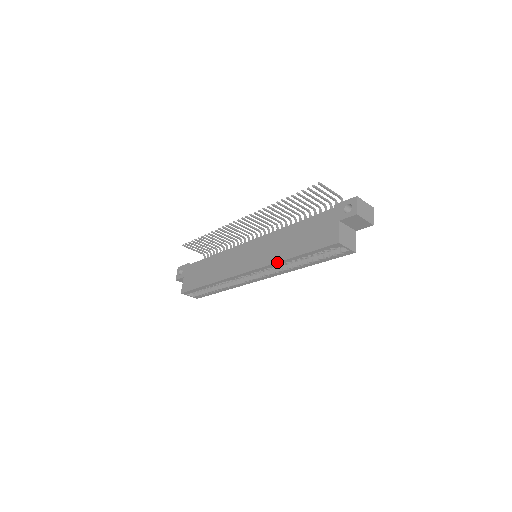
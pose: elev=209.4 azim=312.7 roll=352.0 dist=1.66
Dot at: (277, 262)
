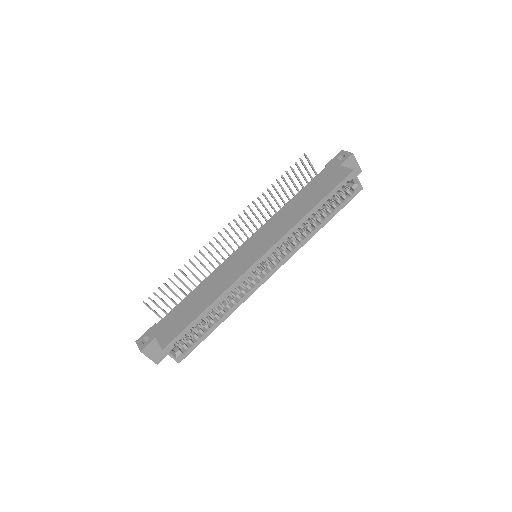
Dot at: (298, 222)
